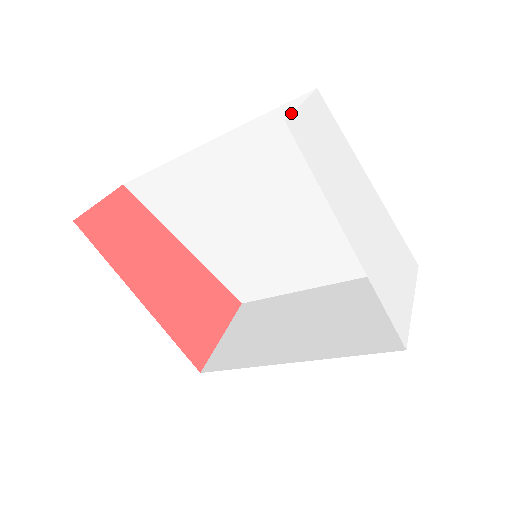
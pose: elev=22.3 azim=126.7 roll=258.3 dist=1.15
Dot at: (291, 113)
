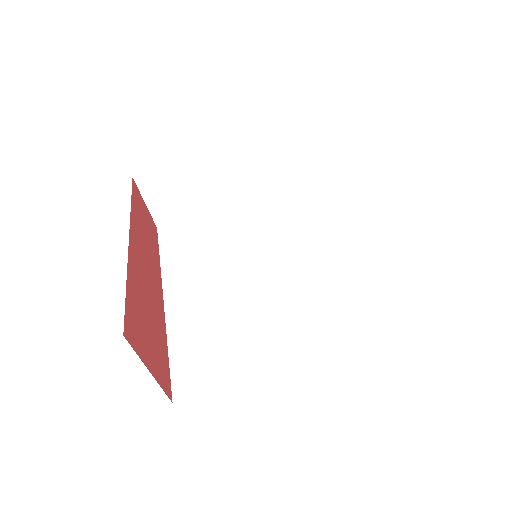
Dot at: (317, 194)
